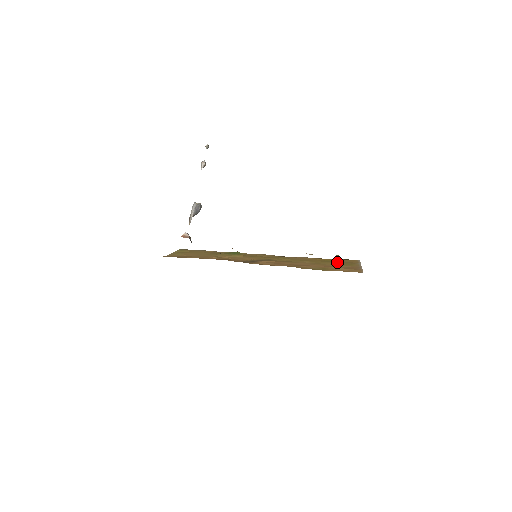
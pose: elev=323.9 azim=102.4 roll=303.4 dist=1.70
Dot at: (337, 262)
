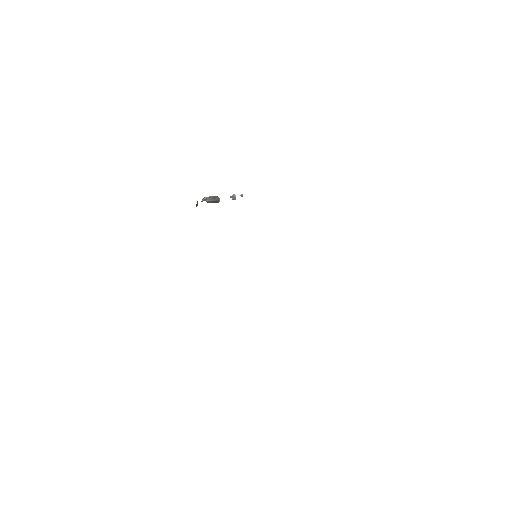
Dot at: occluded
